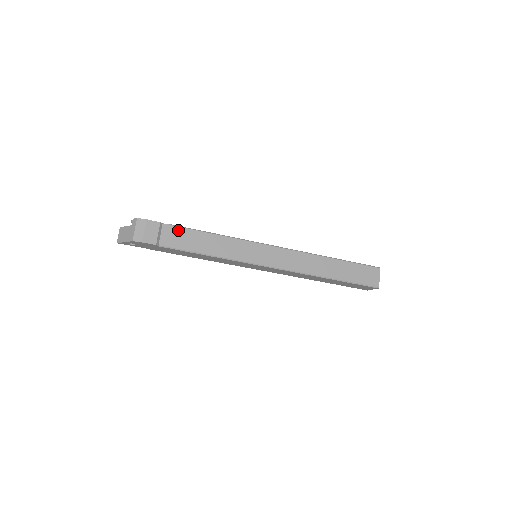
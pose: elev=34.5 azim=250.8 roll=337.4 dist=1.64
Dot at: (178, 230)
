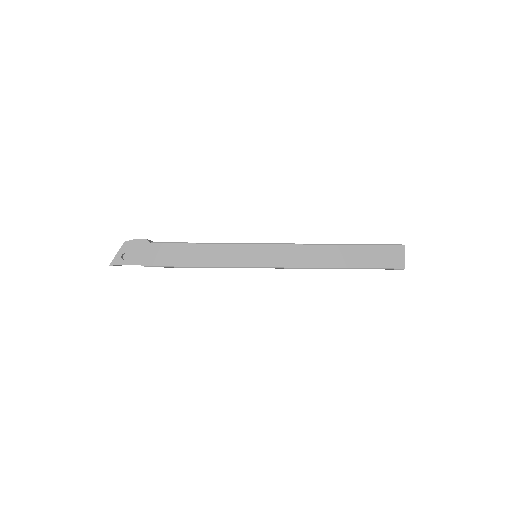
Dot at: occluded
